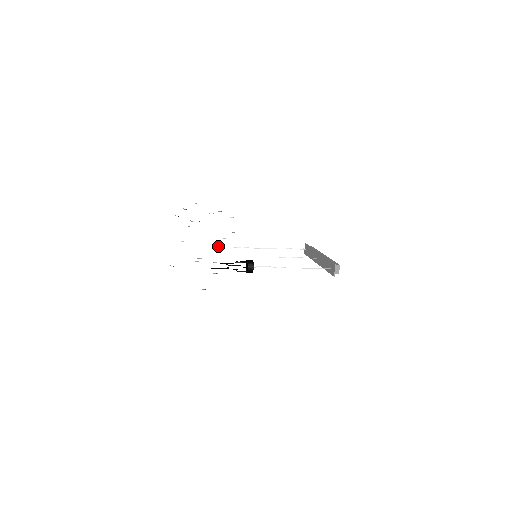
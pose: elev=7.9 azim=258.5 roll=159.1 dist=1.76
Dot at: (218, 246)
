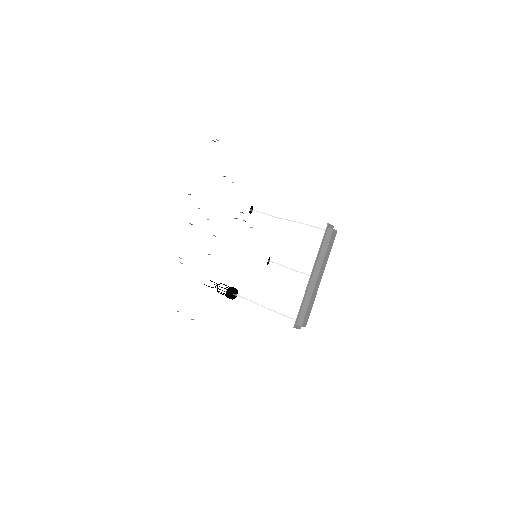
Dot at: occluded
